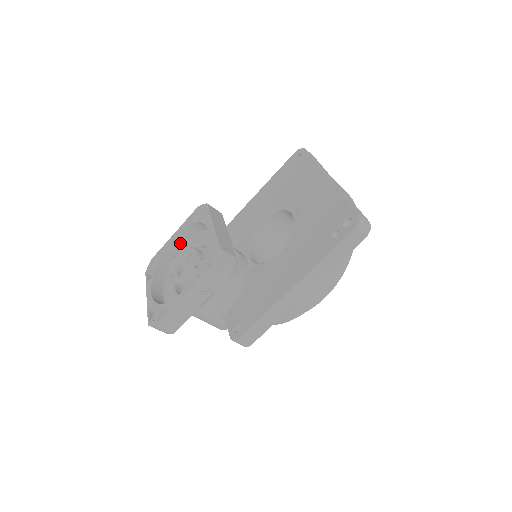
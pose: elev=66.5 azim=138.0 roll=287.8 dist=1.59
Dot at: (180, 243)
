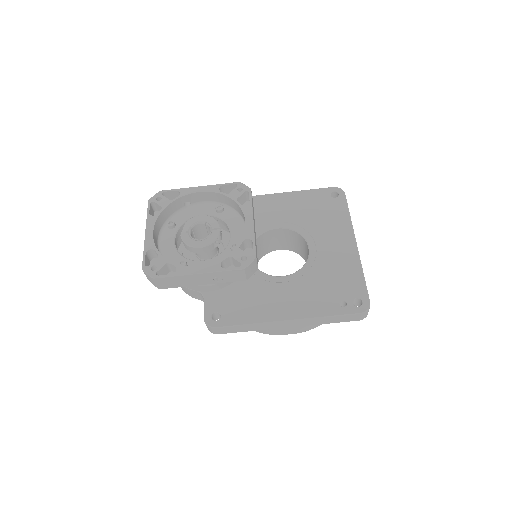
Dot at: (199, 198)
